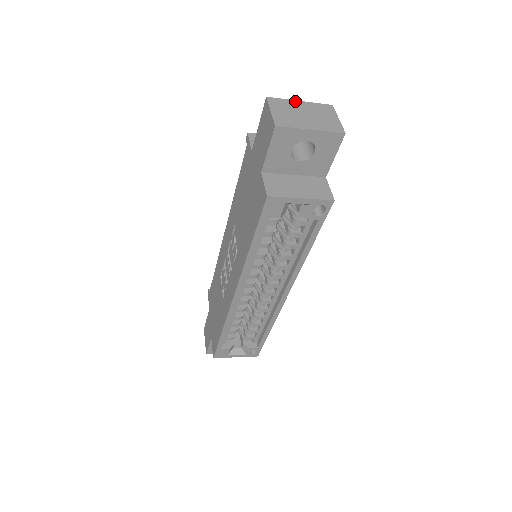
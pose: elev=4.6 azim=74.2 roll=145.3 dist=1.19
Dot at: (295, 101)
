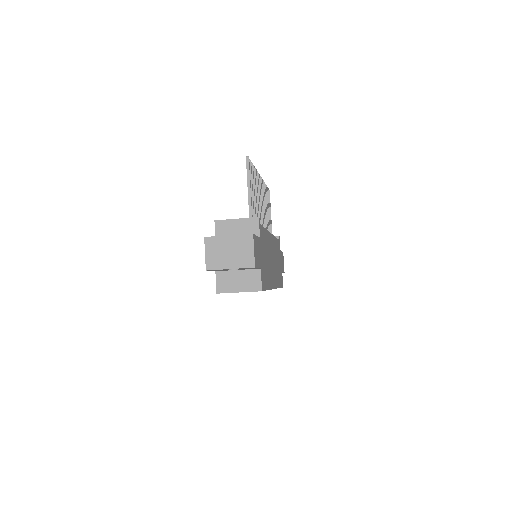
Dot at: (224, 237)
